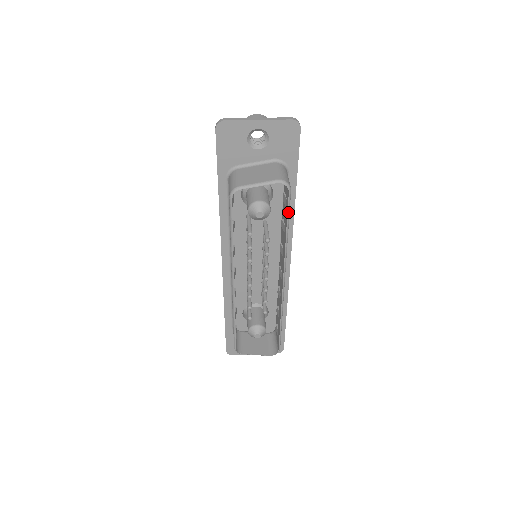
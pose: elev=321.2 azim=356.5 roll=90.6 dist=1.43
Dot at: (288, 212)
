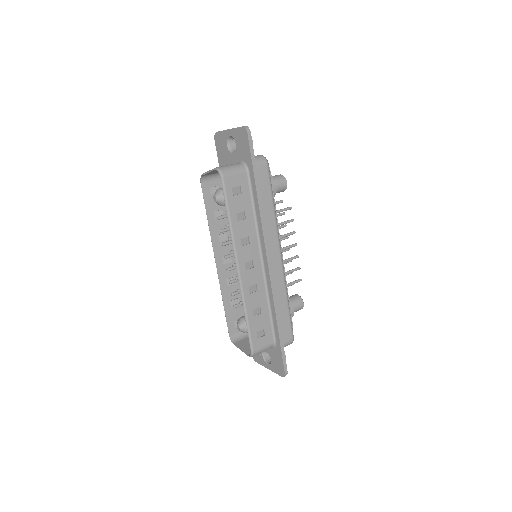
Dot at: (225, 196)
